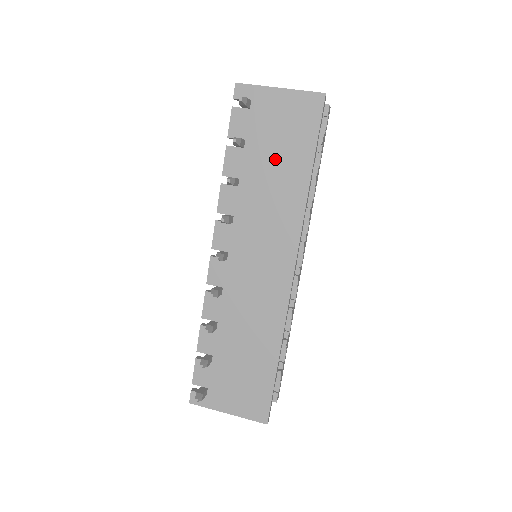
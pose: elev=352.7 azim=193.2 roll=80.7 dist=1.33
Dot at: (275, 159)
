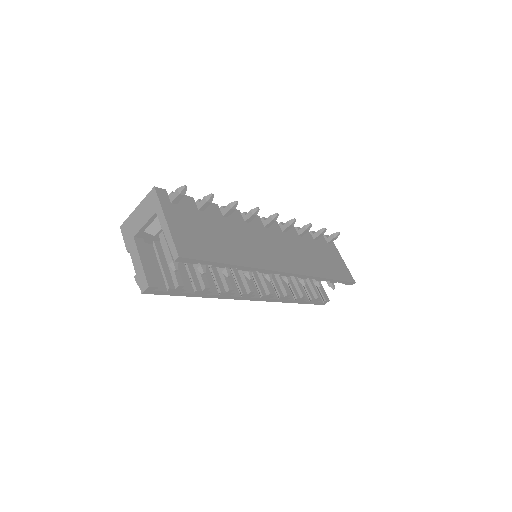
Dot at: (321, 257)
